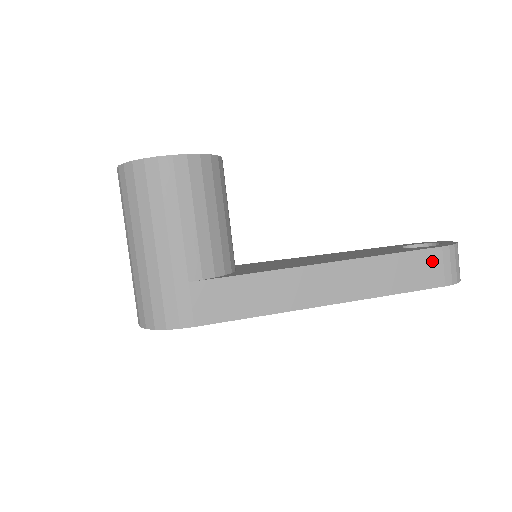
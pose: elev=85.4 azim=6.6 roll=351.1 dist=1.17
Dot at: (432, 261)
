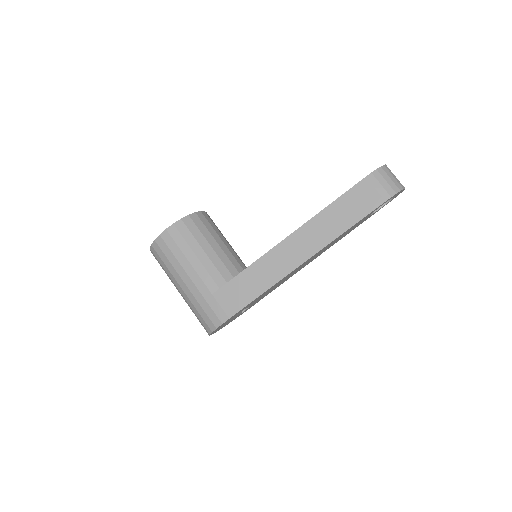
Dot at: (364, 191)
